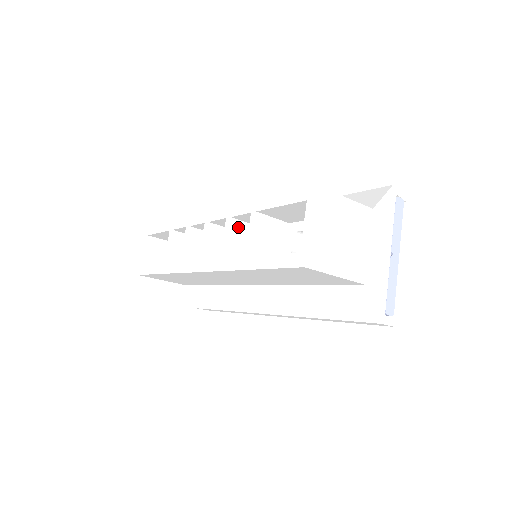
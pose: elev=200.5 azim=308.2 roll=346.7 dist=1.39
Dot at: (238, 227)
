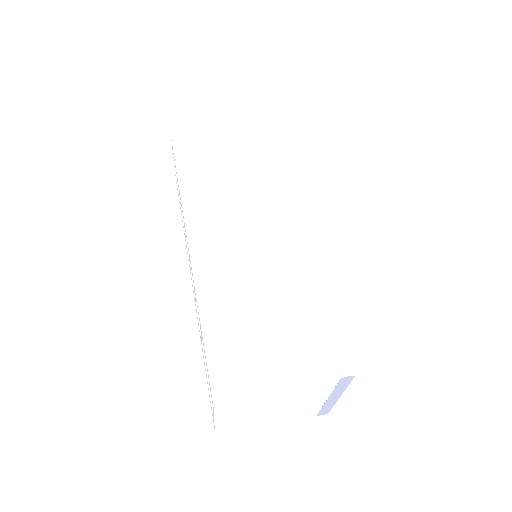
Dot at: occluded
